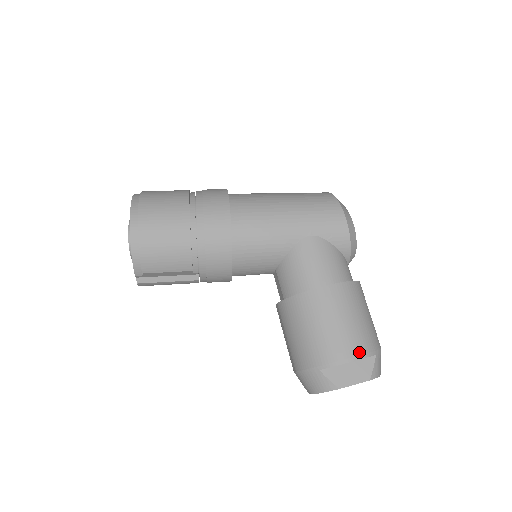
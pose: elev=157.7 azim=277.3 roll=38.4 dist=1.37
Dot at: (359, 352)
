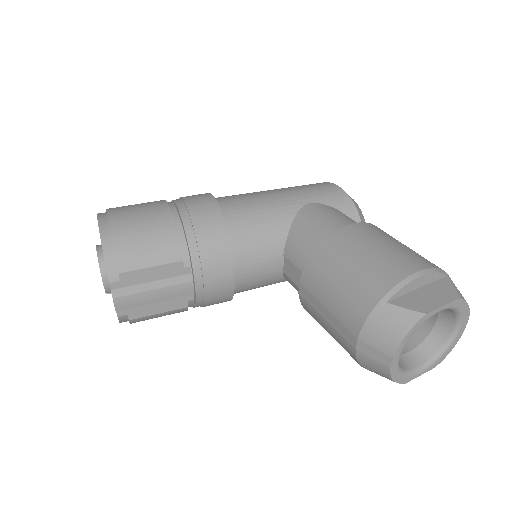
Dot at: (424, 266)
